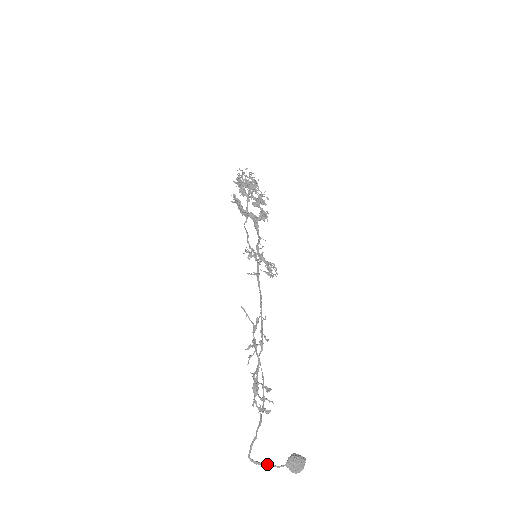
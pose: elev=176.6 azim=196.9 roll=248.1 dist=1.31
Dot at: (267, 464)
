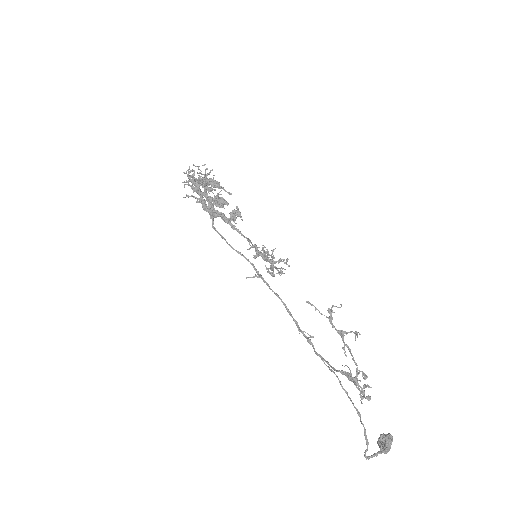
Dot at: (377, 453)
